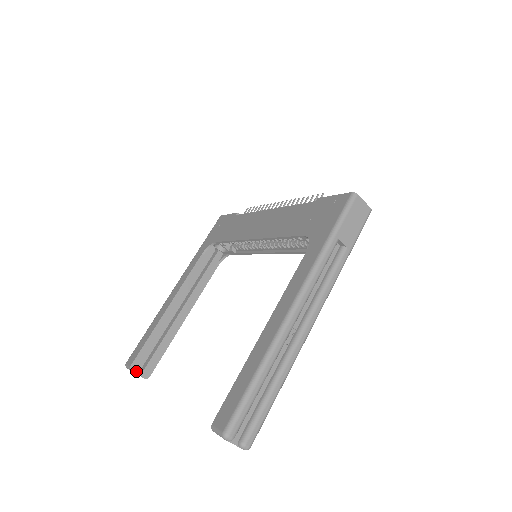
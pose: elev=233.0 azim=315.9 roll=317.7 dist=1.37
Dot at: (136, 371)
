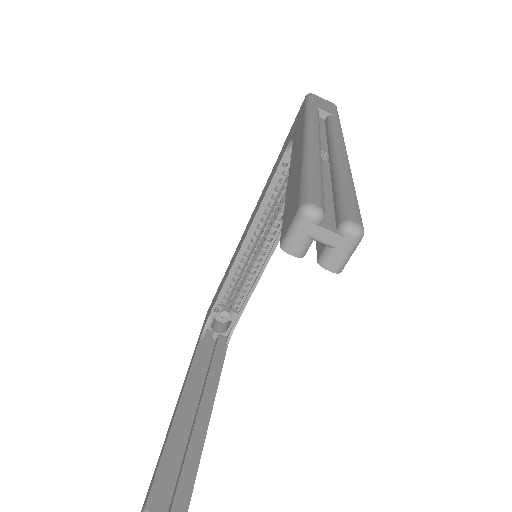
Dot at: (159, 511)
